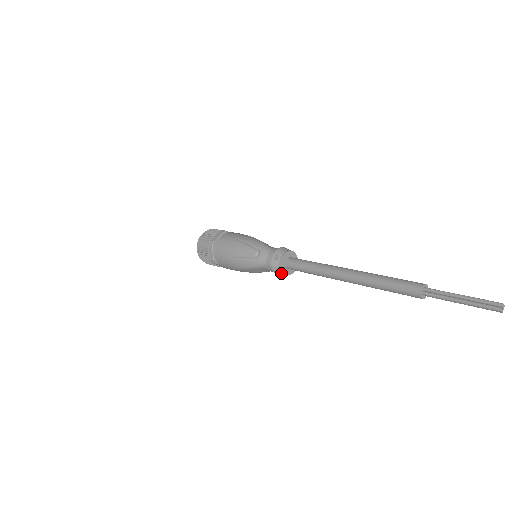
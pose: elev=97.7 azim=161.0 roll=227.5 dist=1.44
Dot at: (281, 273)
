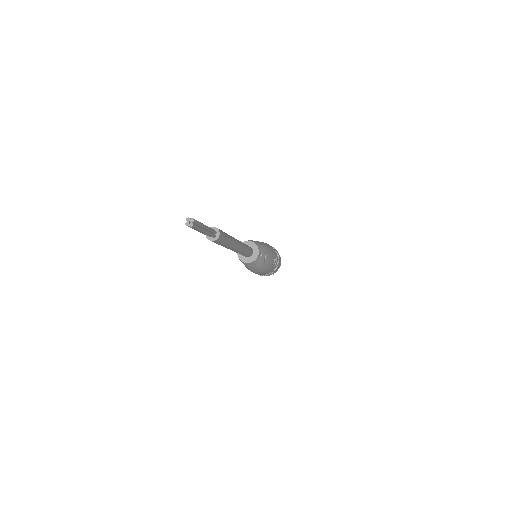
Dot at: (244, 262)
